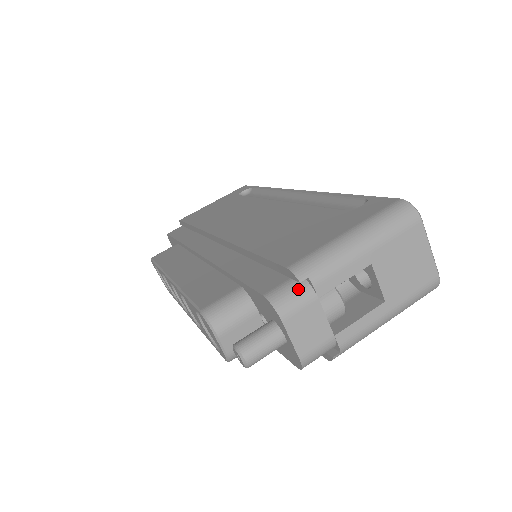
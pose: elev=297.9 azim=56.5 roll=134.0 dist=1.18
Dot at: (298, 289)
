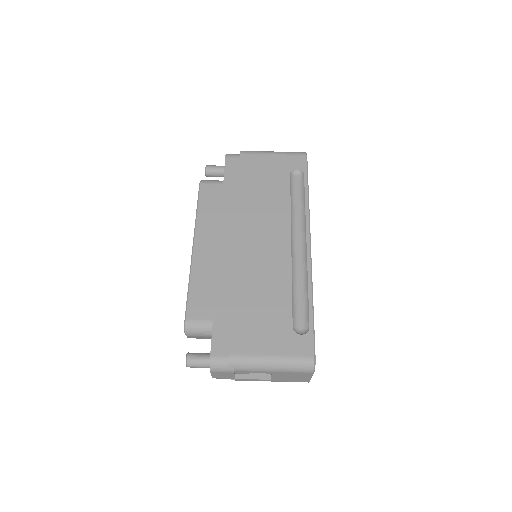
Dot at: (227, 366)
